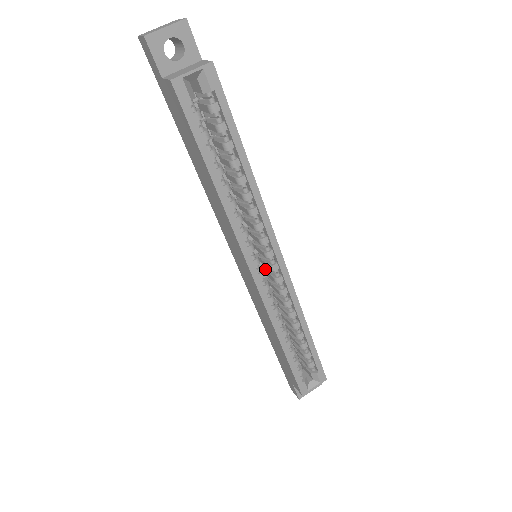
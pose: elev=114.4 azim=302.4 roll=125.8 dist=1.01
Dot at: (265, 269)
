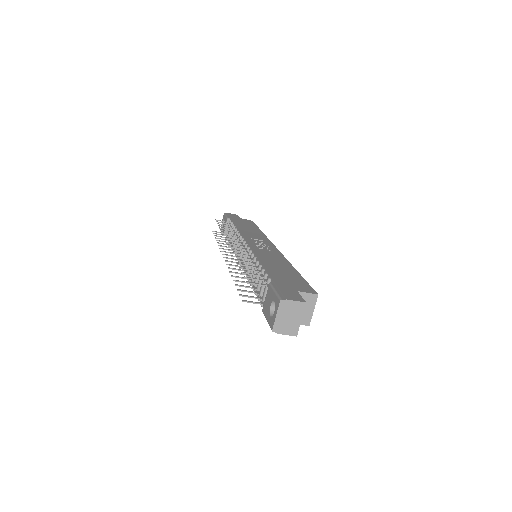
Dot at: occluded
